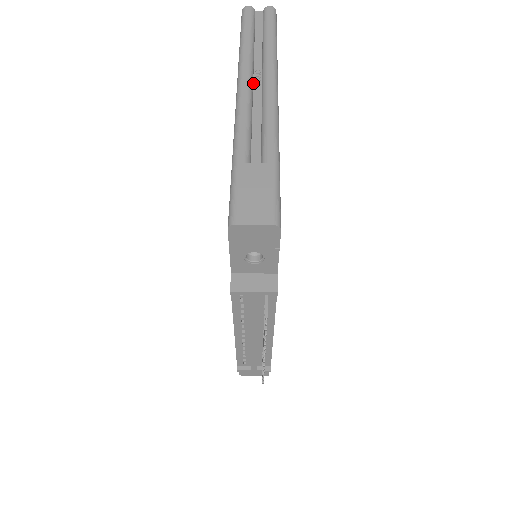
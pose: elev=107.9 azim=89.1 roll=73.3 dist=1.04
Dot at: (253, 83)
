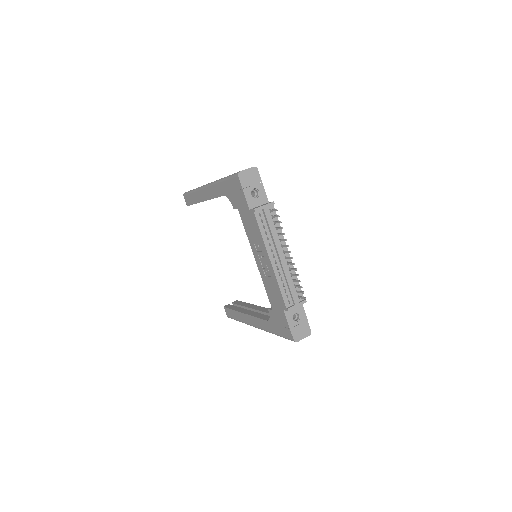
Dot at: occluded
